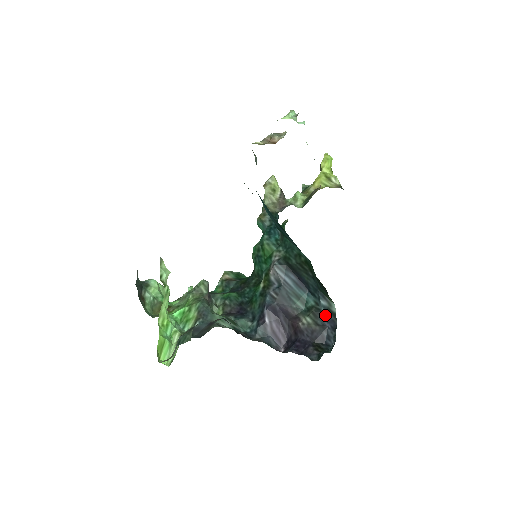
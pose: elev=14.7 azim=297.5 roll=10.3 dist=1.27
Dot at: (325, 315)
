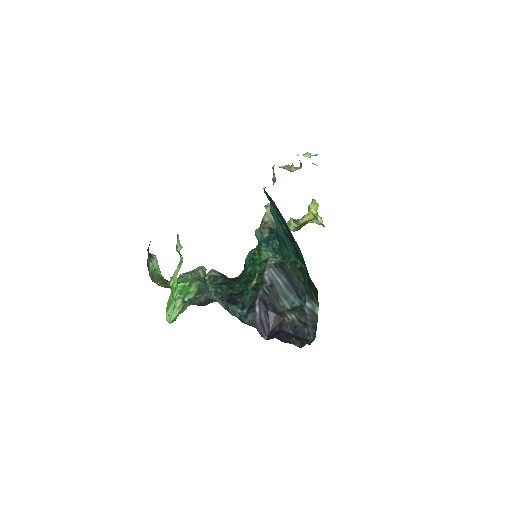
Dot at: (308, 315)
